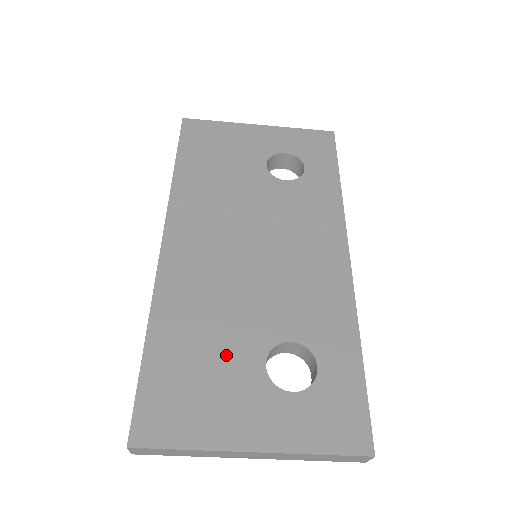
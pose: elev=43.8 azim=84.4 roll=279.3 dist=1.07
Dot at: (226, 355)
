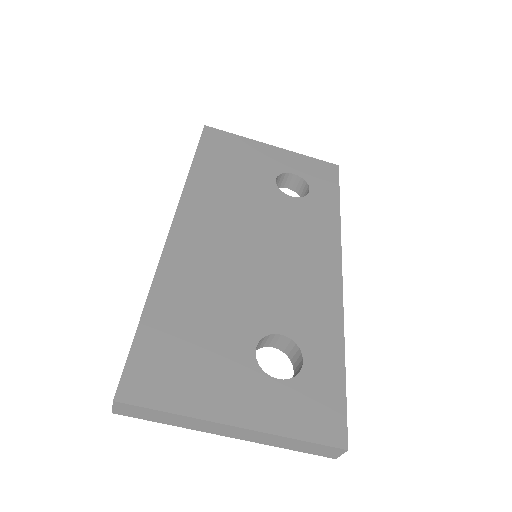
Dot at: (219, 335)
